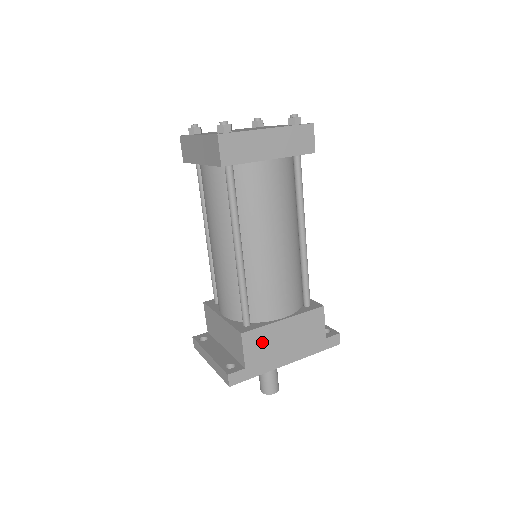
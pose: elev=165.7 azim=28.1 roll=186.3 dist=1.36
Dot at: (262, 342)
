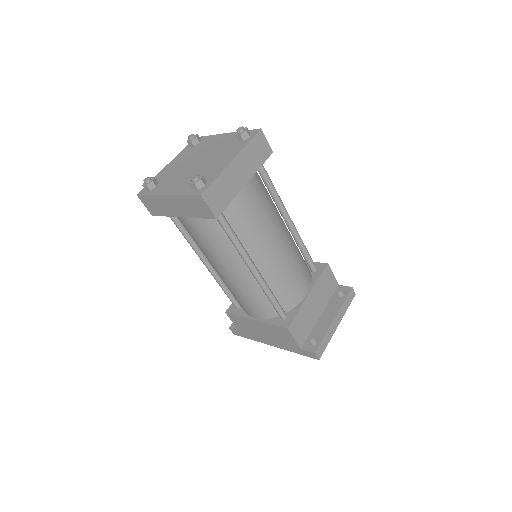
Dot at: (244, 324)
